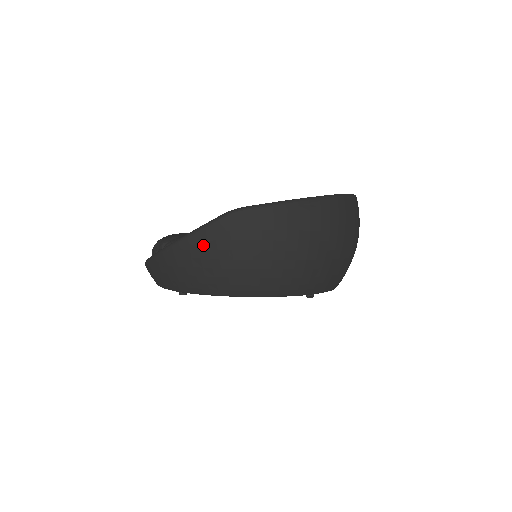
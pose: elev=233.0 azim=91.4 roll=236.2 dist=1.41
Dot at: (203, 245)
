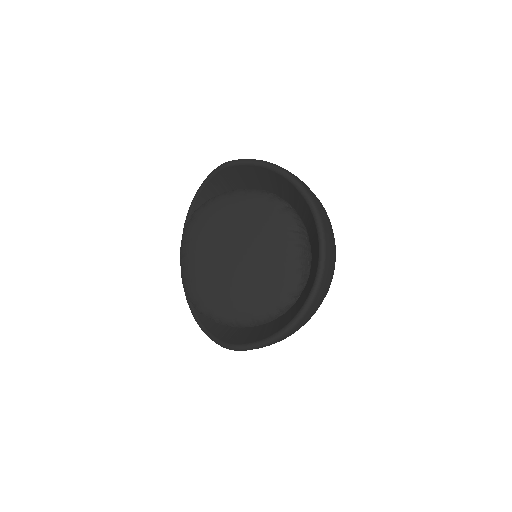
Dot at: occluded
